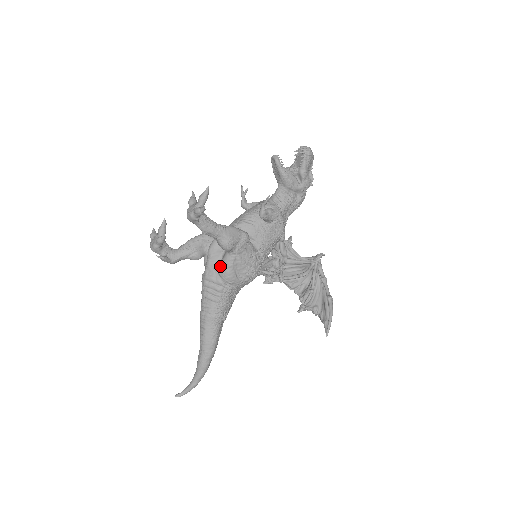
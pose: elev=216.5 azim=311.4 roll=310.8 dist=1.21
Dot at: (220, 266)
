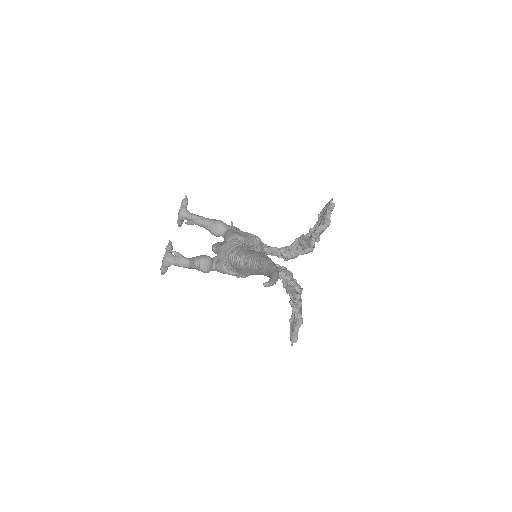
Dot at: (226, 238)
